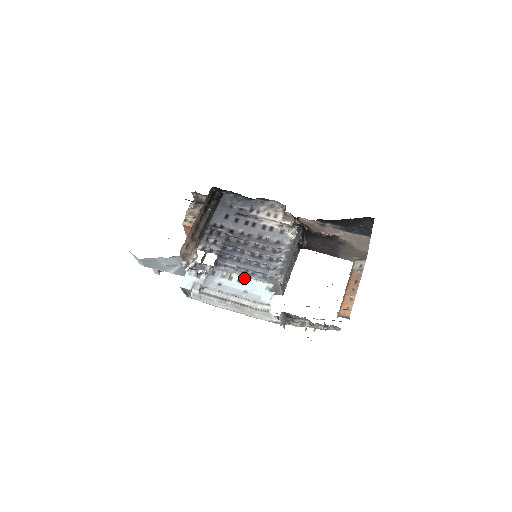
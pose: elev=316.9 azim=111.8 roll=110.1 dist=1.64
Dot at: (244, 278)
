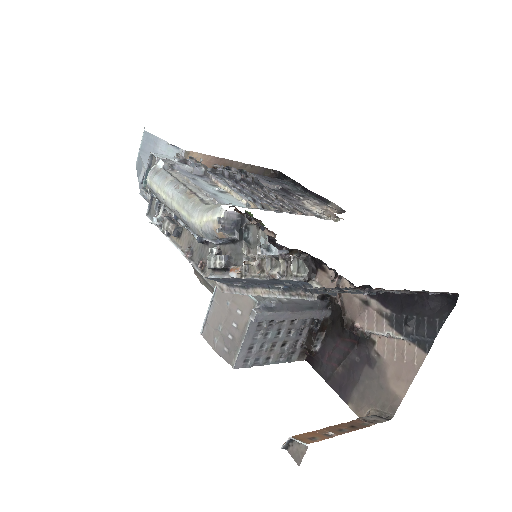
Dot at: (228, 193)
